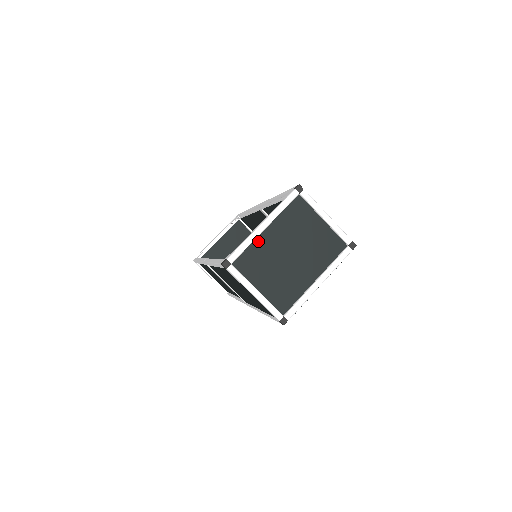
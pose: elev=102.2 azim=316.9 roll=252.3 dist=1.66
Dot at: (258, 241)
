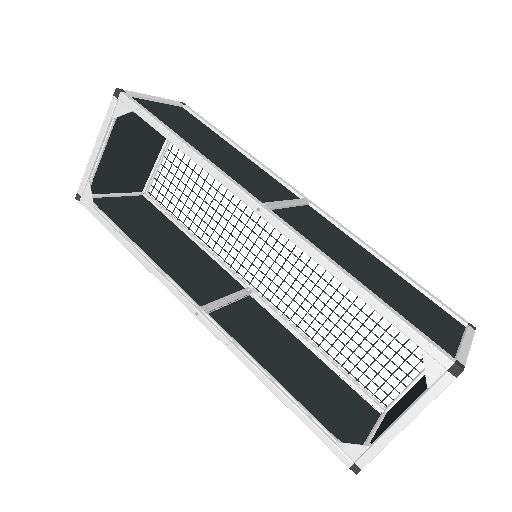
Dot at: occluded
